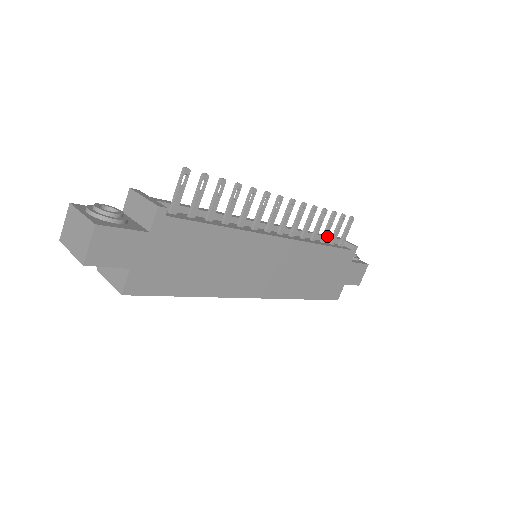
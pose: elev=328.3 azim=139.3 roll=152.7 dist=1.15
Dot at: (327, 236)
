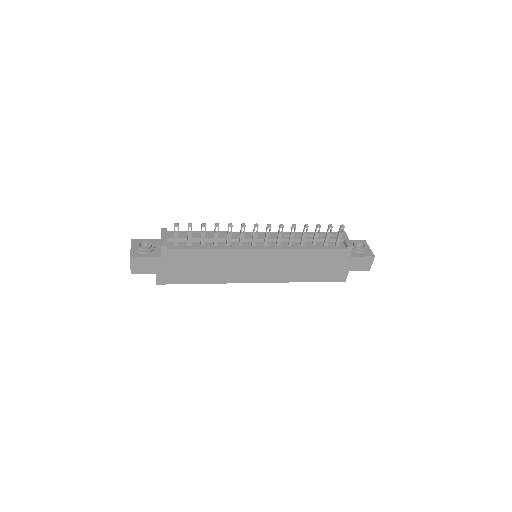
Dot at: occluded
